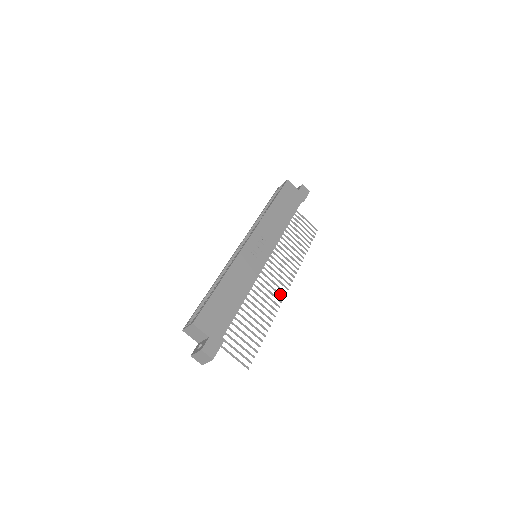
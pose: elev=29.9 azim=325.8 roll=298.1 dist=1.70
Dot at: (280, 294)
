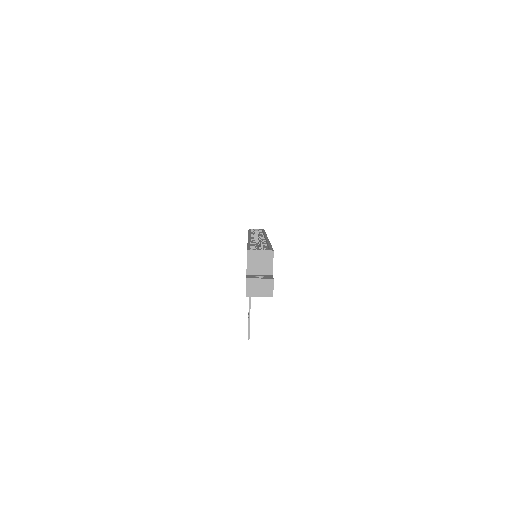
Dot at: occluded
